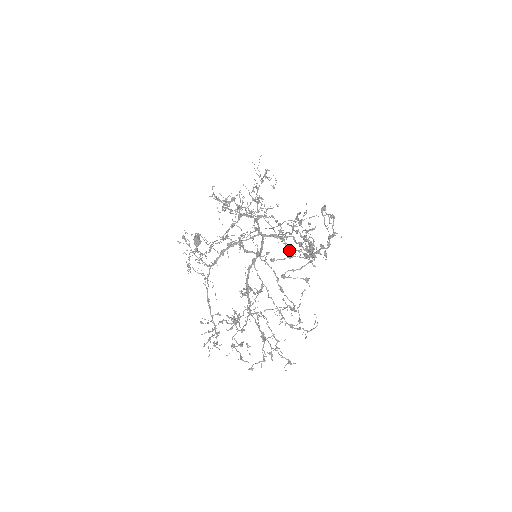
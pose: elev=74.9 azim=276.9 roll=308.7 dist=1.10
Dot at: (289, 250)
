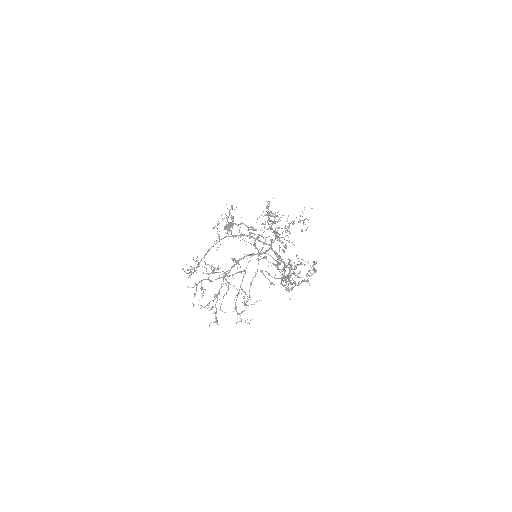
Dot at: occluded
